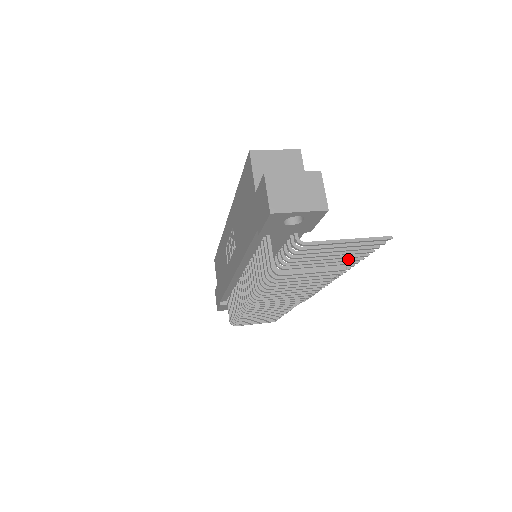
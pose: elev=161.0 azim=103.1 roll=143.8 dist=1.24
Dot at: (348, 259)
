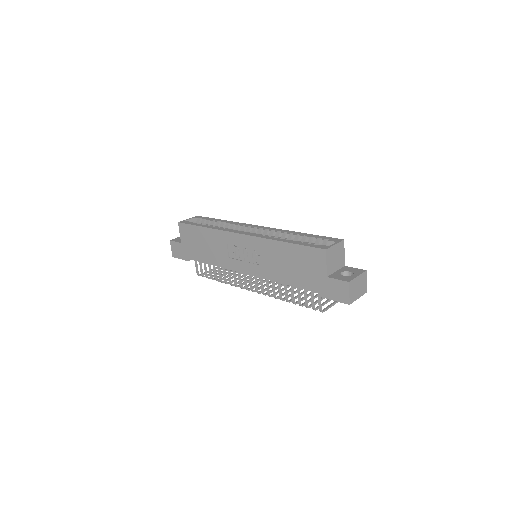
Dot at: occluded
